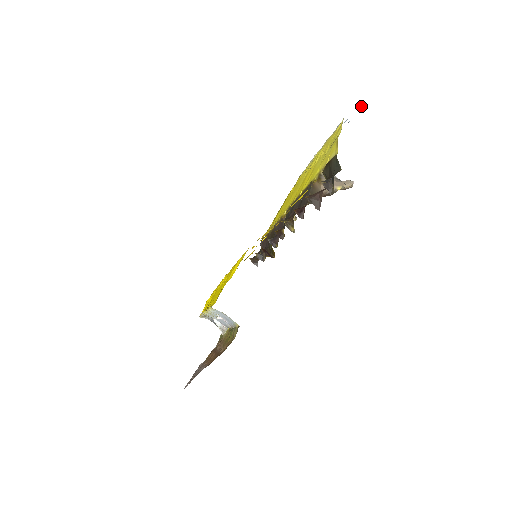
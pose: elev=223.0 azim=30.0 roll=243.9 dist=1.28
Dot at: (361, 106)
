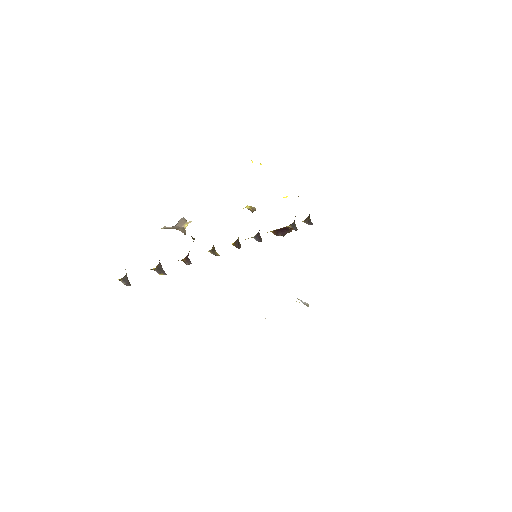
Dot at: occluded
